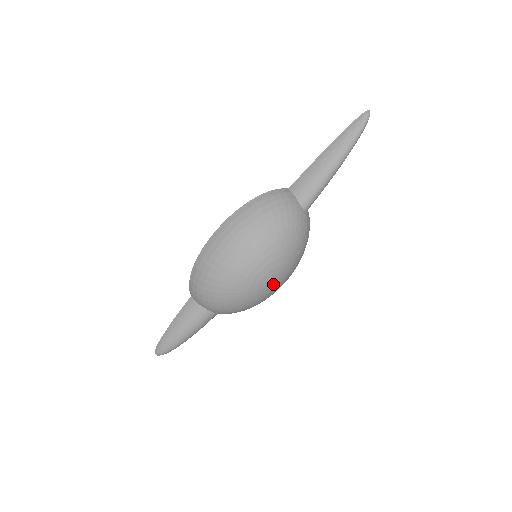
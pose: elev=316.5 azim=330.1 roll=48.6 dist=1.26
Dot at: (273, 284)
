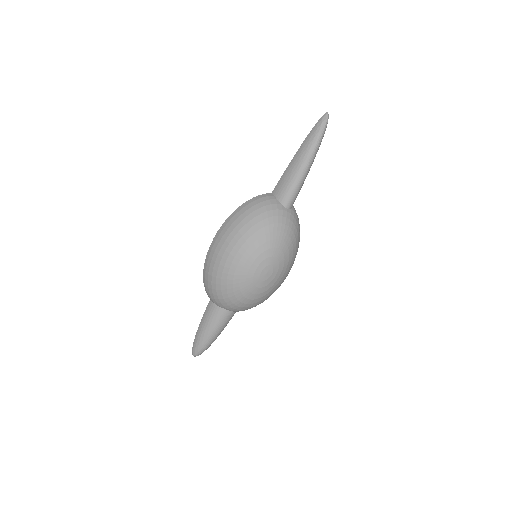
Dot at: (268, 276)
